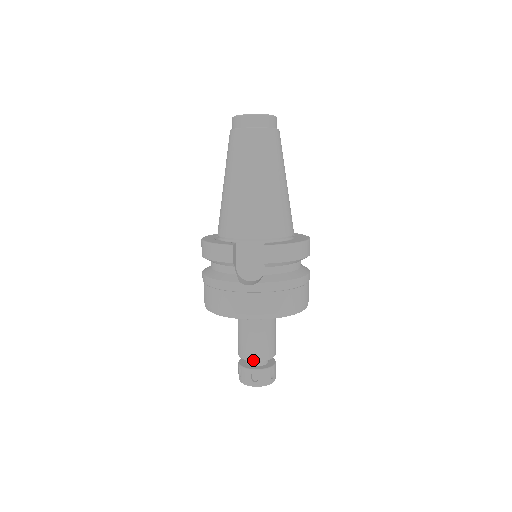
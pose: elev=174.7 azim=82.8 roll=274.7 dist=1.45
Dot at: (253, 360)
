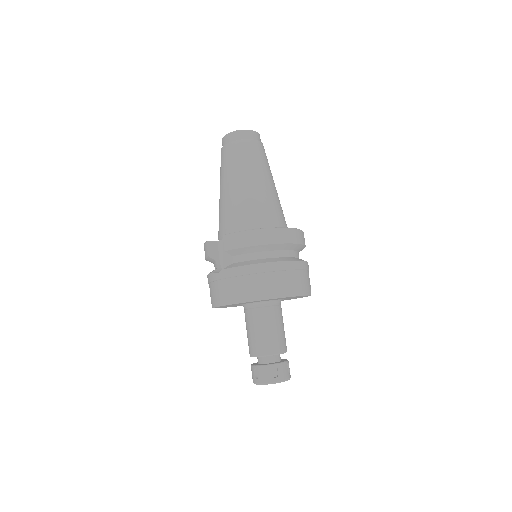
Dot at: (253, 355)
